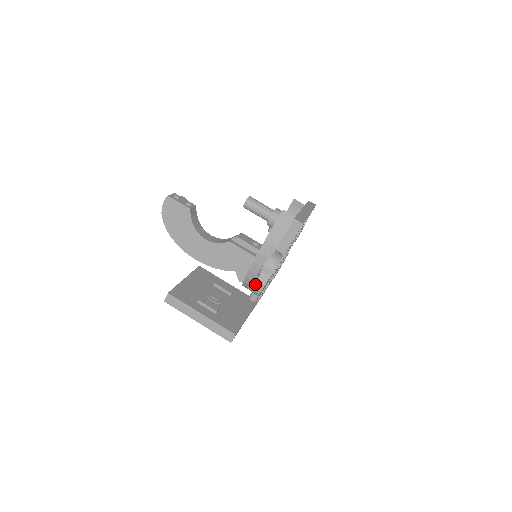
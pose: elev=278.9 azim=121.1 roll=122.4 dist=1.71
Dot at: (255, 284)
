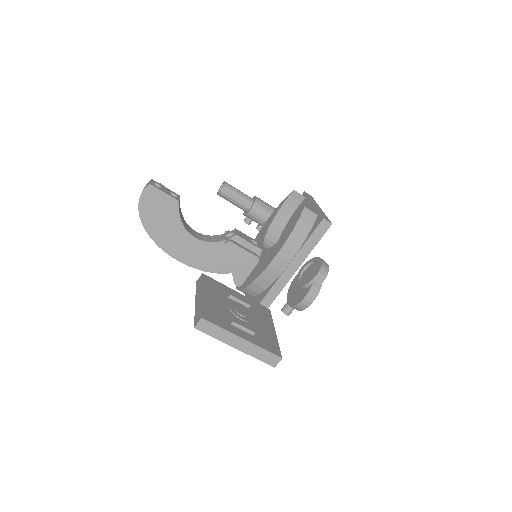
Dot at: (303, 299)
